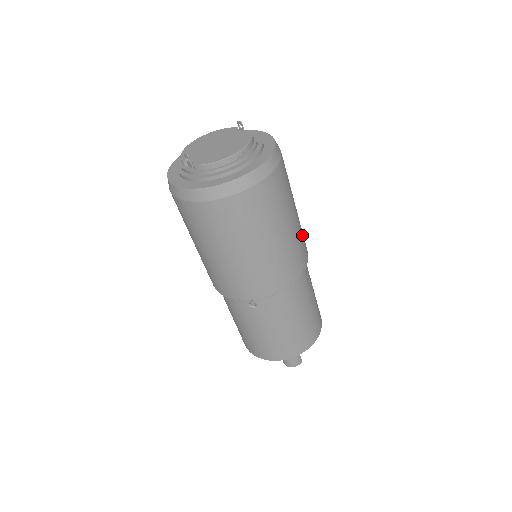
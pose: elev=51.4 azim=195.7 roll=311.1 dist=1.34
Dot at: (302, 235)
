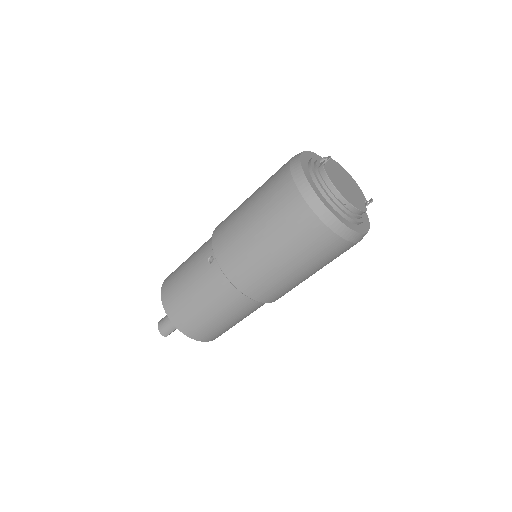
Dot at: (286, 289)
